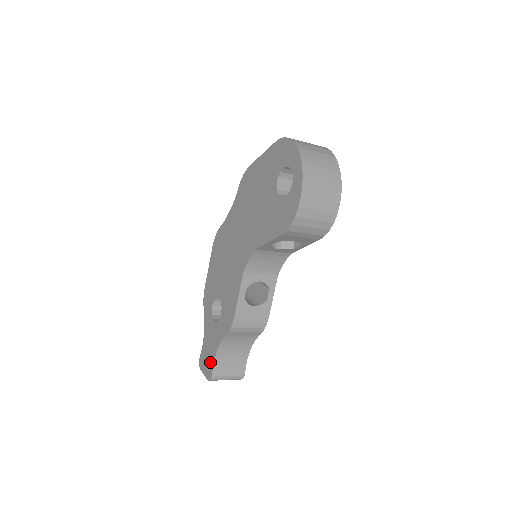
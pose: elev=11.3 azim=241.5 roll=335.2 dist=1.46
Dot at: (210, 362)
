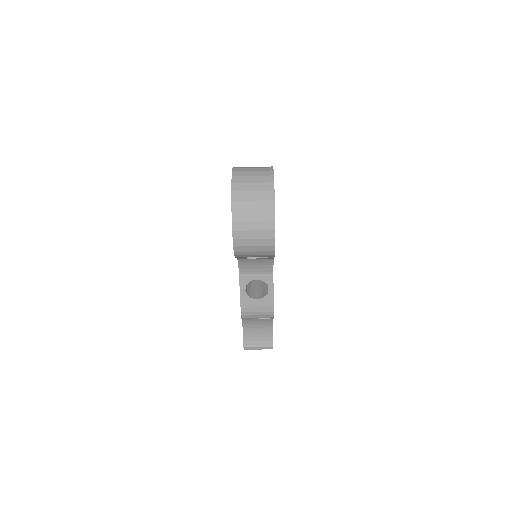
Dot at: occluded
